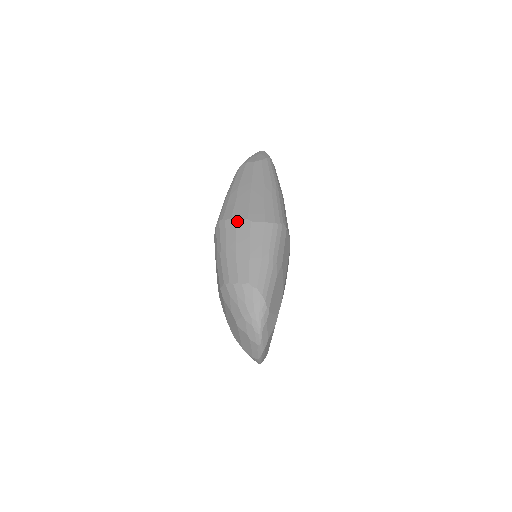
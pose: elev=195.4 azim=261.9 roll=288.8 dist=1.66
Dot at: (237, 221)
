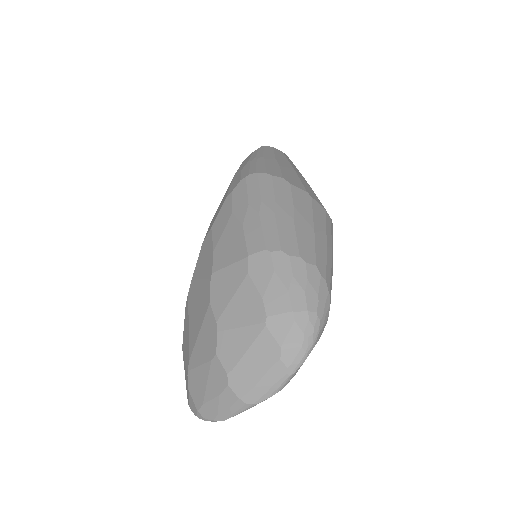
Dot at: (293, 185)
